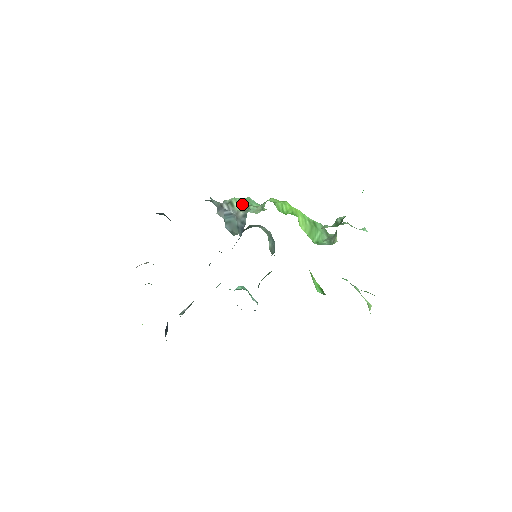
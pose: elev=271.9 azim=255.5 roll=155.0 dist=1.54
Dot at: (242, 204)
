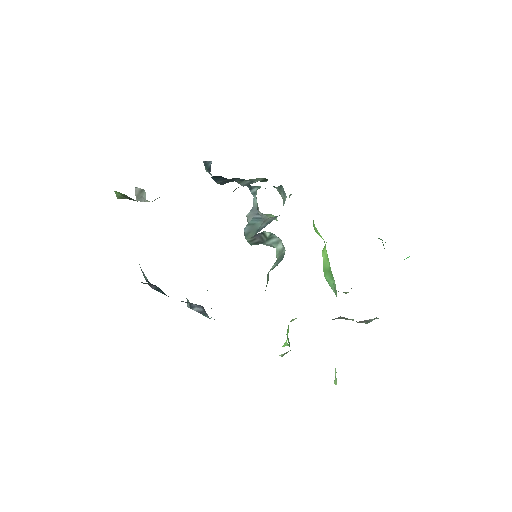
Dot at: occluded
